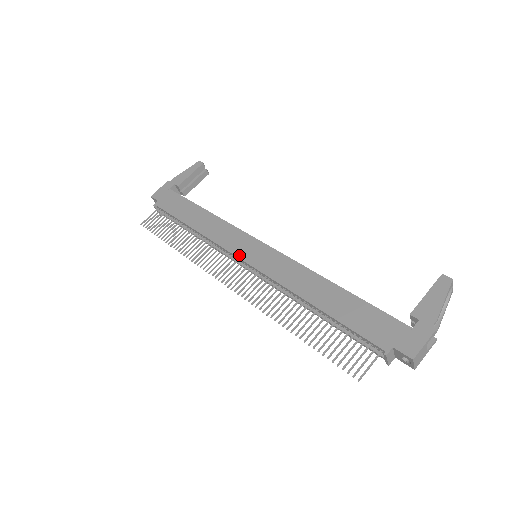
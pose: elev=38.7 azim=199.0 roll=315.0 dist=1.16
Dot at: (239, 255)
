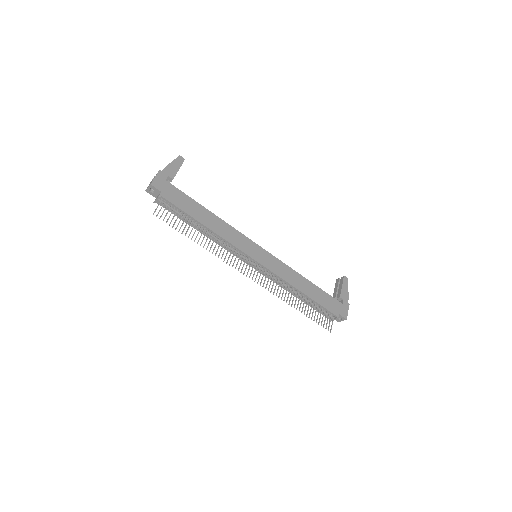
Dot at: (252, 256)
